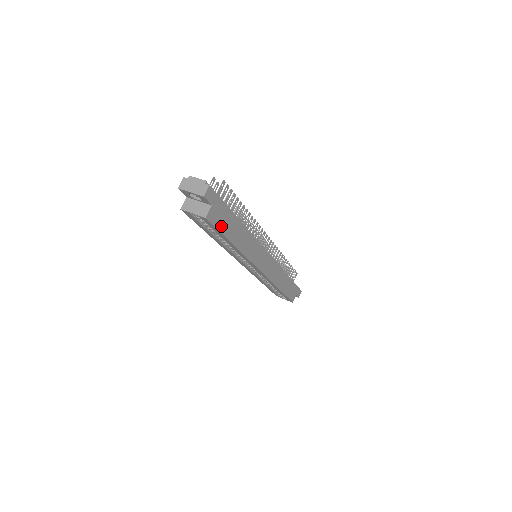
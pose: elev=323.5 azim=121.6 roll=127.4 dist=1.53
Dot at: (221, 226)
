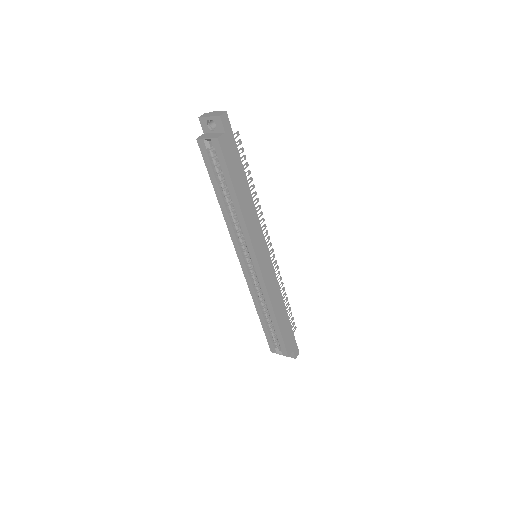
Dot at: (229, 164)
